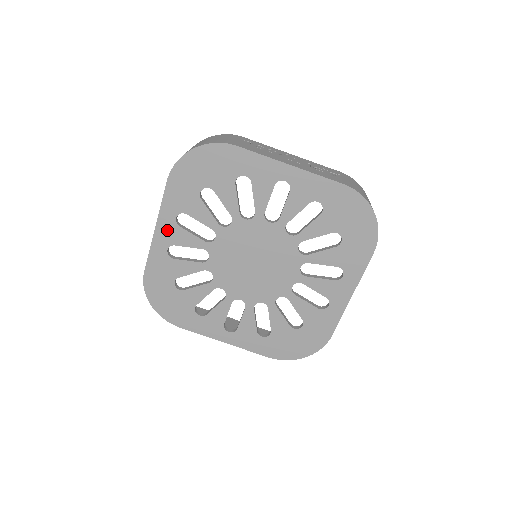
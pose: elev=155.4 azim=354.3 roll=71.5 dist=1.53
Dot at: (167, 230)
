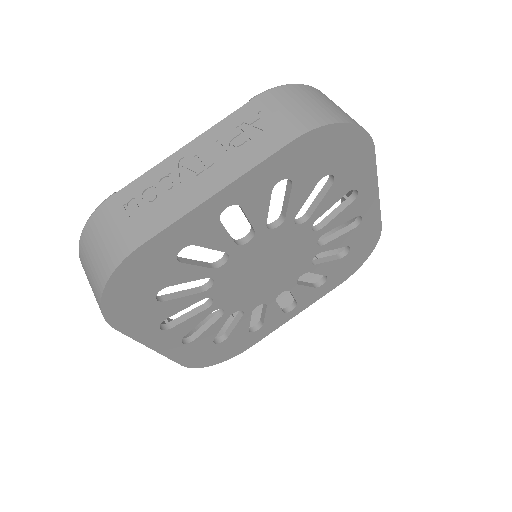
Dot at: (164, 340)
